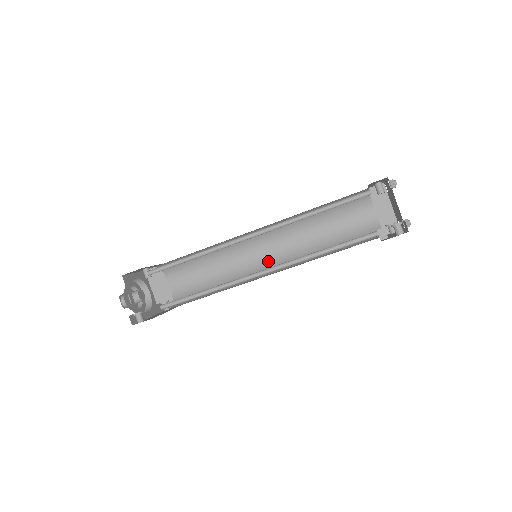
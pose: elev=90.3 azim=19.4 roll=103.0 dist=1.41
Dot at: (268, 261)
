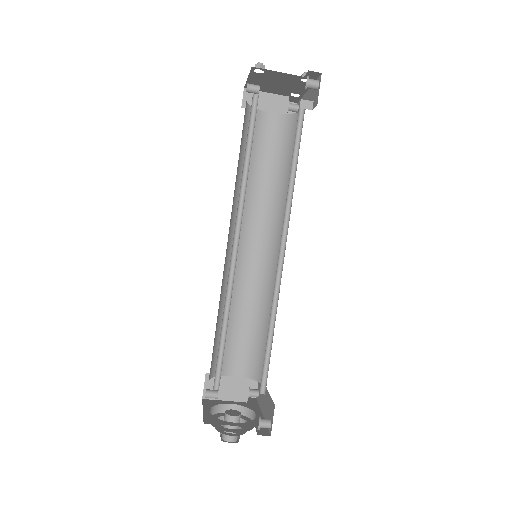
Dot at: (264, 250)
